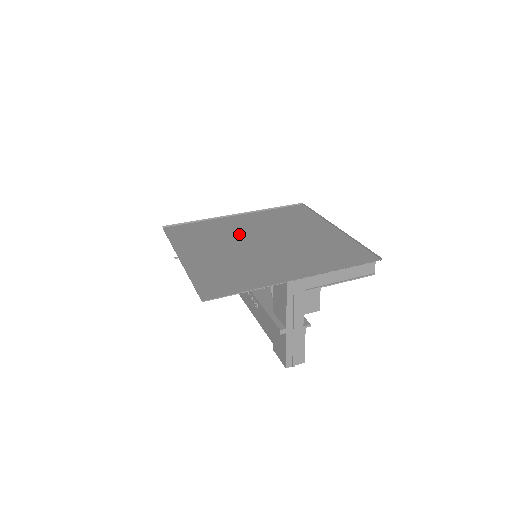
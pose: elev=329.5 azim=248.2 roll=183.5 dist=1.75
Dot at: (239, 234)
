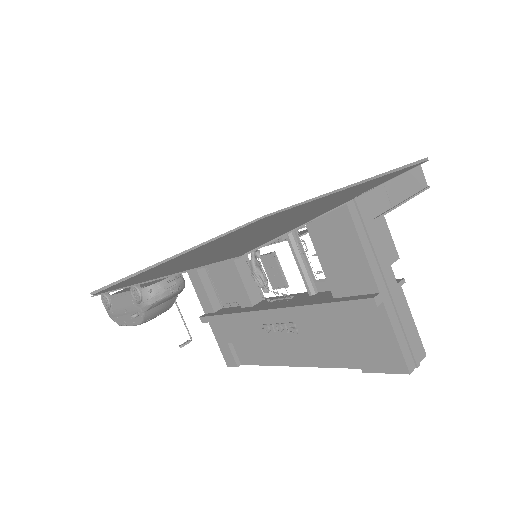
Dot at: occluded
